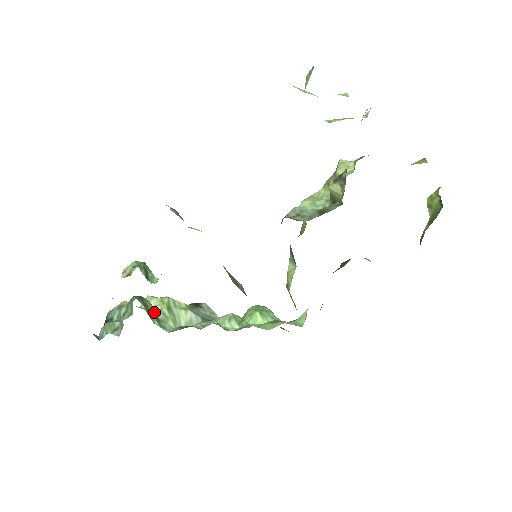
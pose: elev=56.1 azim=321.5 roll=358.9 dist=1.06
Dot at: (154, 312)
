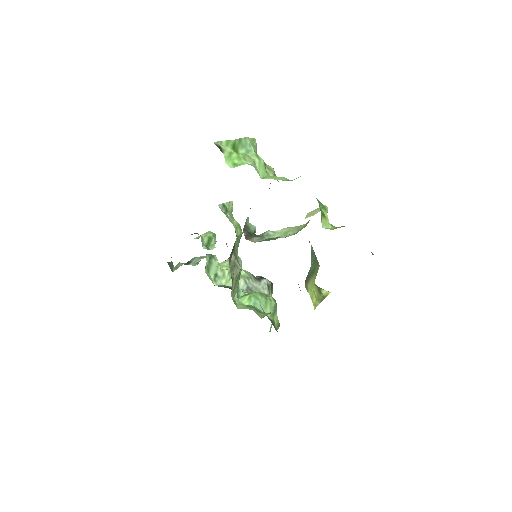
Dot at: (217, 269)
